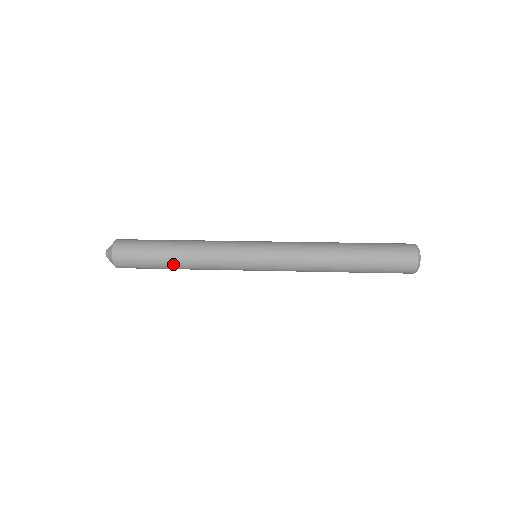
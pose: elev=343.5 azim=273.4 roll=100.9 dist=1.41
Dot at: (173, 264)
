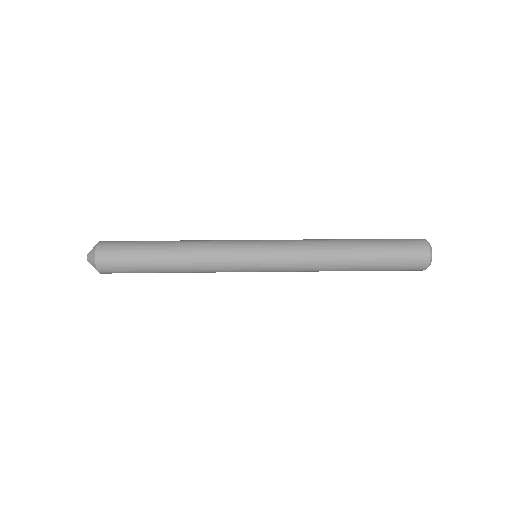
Dot at: (164, 258)
